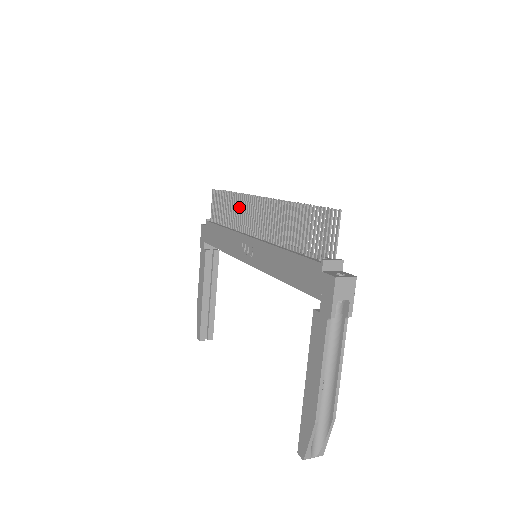
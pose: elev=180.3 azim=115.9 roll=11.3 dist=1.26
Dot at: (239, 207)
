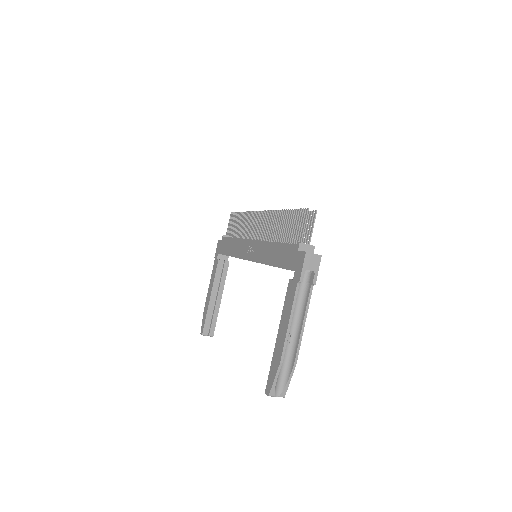
Dot at: (249, 221)
